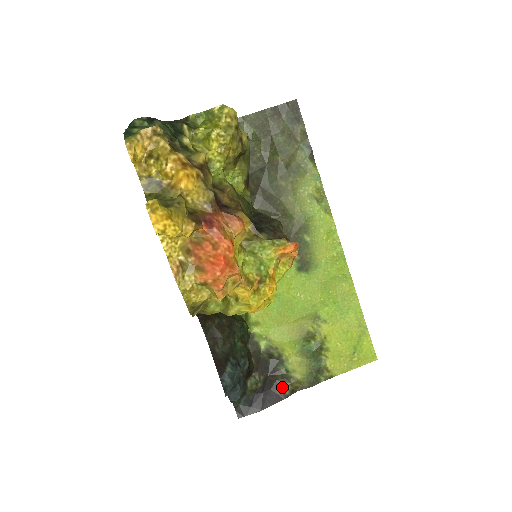
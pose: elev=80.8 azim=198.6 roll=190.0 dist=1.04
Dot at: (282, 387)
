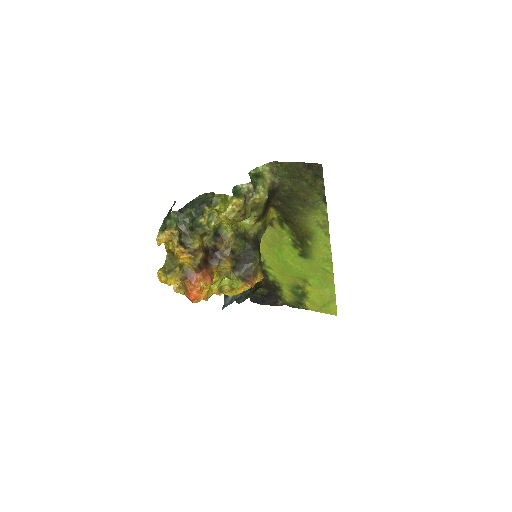
Dot at: (277, 300)
